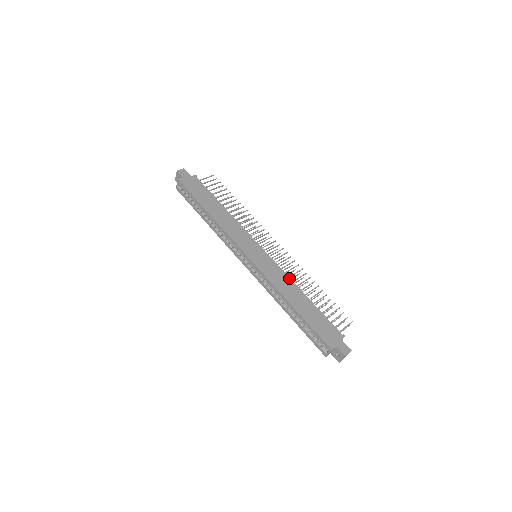
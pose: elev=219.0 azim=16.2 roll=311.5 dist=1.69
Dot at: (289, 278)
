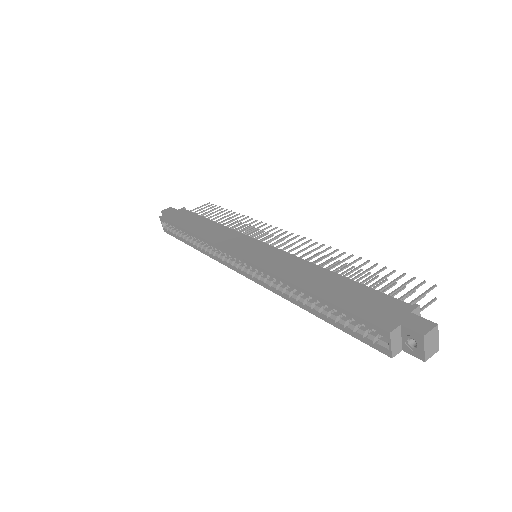
Dot at: (302, 260)
